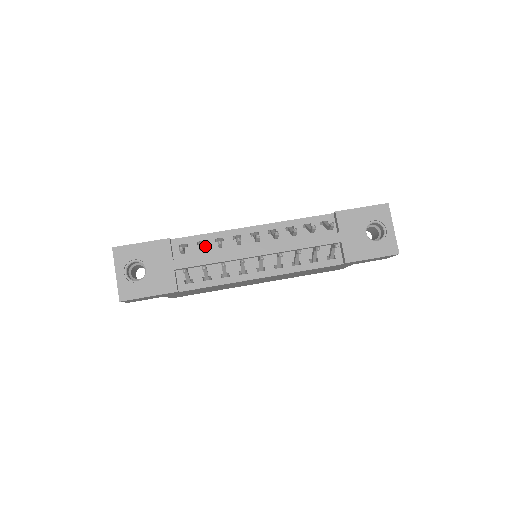
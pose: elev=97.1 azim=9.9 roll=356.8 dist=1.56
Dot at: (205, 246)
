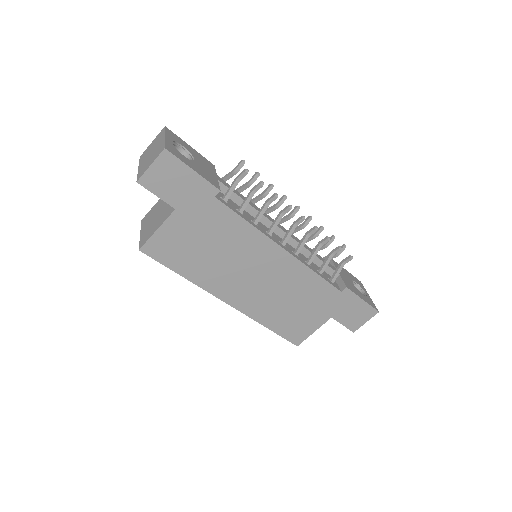
Dot at: occluded
